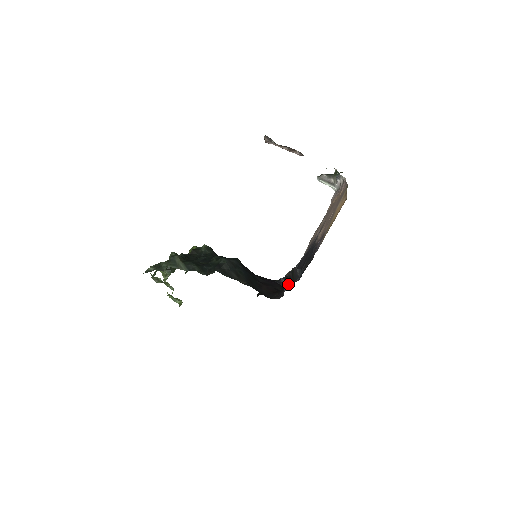
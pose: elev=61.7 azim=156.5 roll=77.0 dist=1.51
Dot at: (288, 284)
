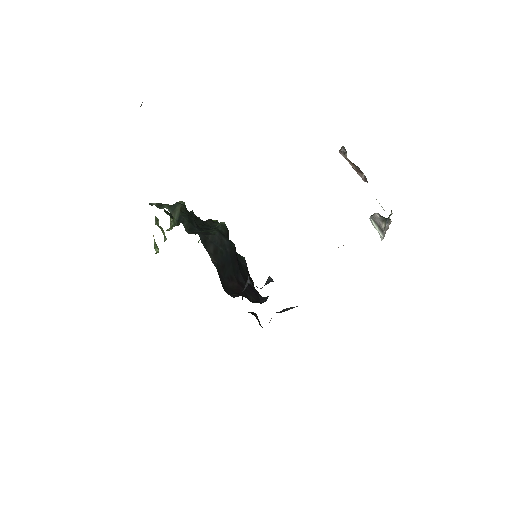
Dot at: occluded
